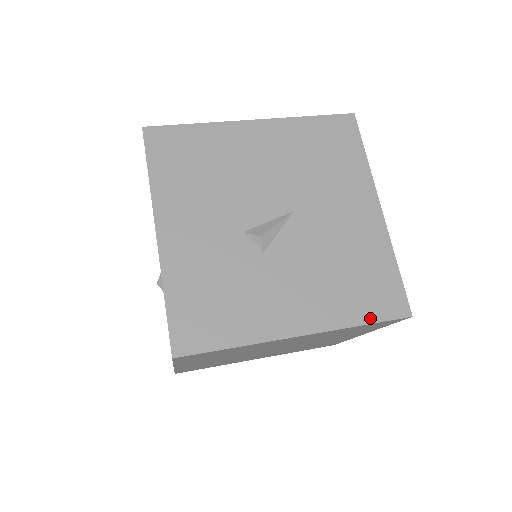
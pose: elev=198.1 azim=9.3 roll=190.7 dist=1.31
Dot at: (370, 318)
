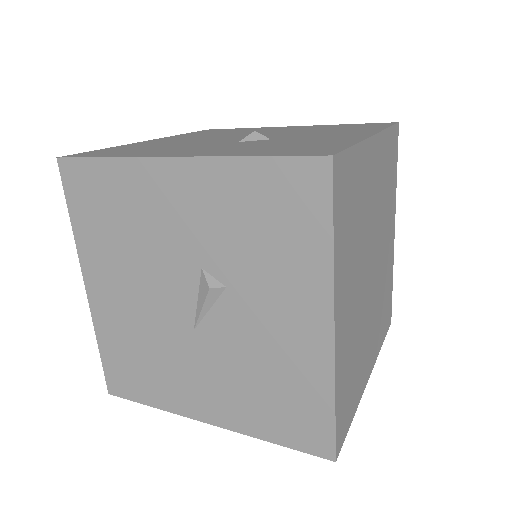
Dot at: (385, 126)
